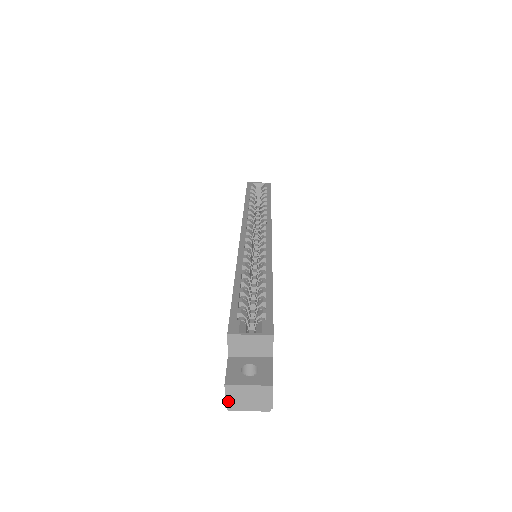
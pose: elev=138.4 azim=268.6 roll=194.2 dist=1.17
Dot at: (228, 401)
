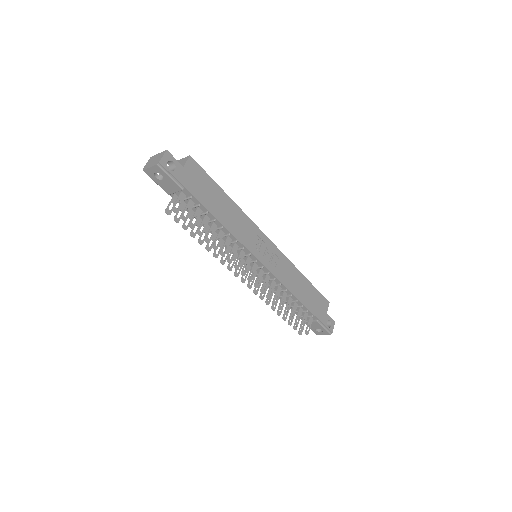
Dot at: (146, 165)
